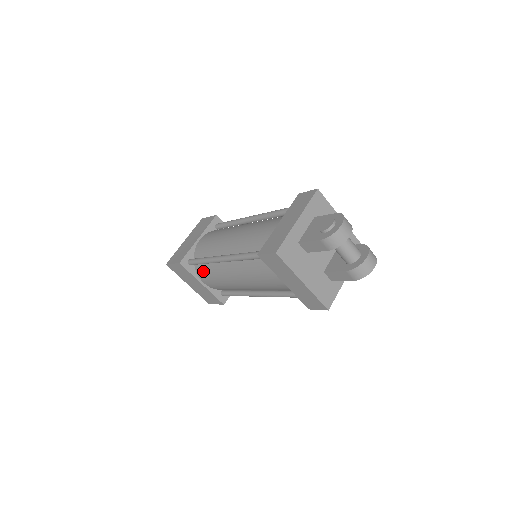
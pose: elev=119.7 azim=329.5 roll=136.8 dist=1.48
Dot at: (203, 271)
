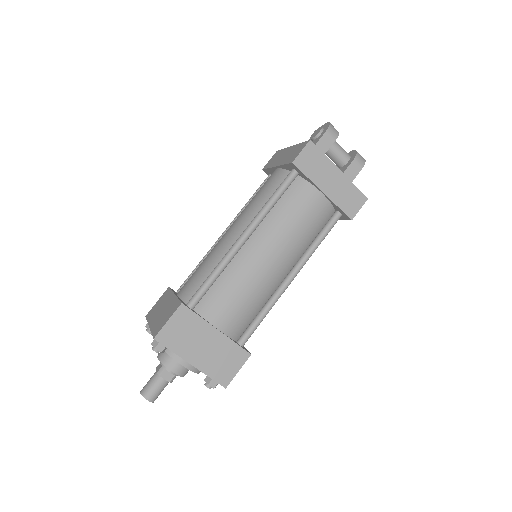
Dot at: (214, 301)
